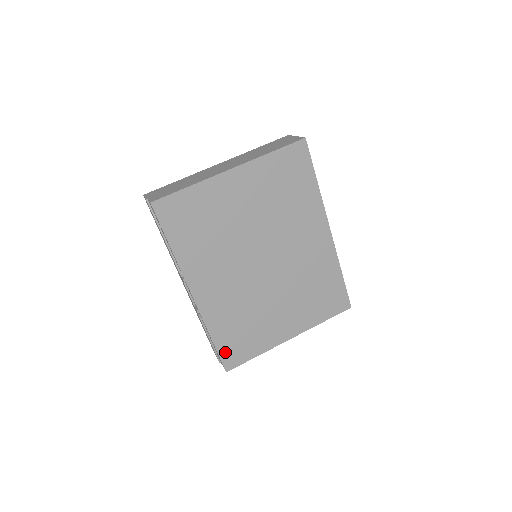
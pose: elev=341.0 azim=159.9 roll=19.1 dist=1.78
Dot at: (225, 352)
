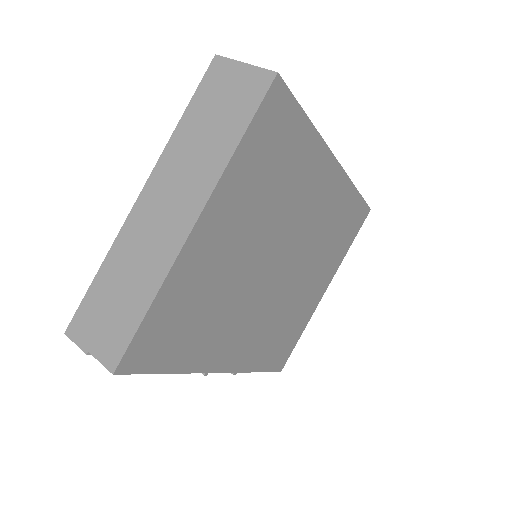
Dot at: (274, 364)
